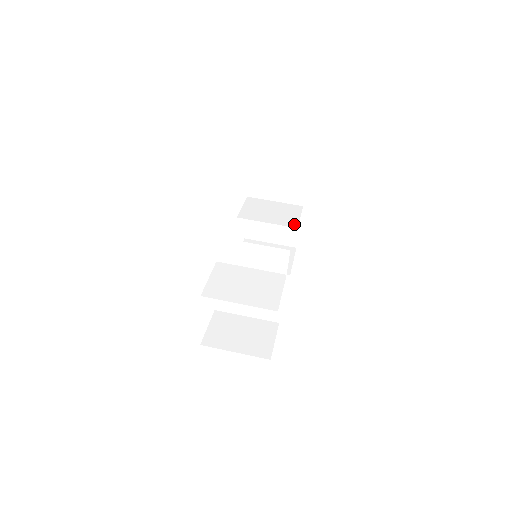
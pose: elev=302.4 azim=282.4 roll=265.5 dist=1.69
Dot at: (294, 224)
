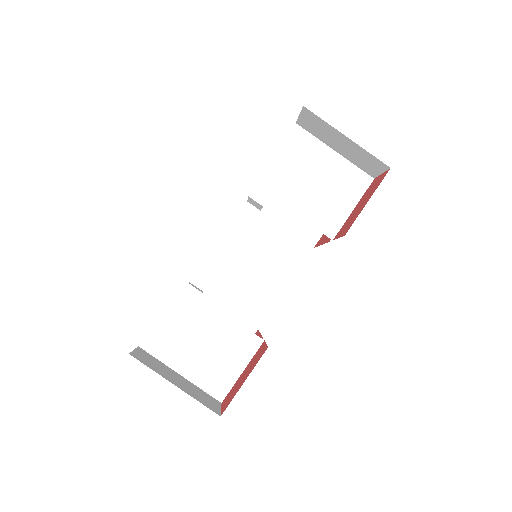
Dot at: (332, 228)
